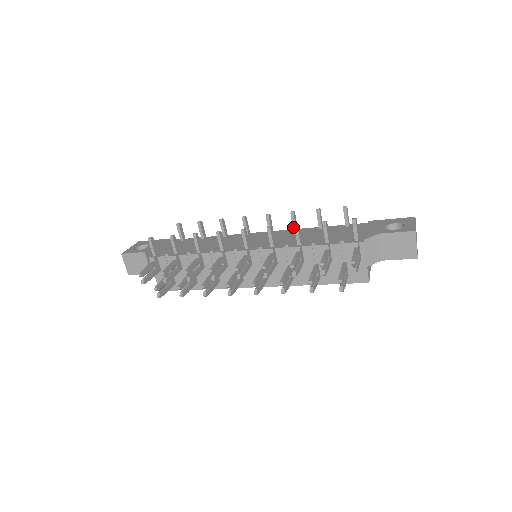
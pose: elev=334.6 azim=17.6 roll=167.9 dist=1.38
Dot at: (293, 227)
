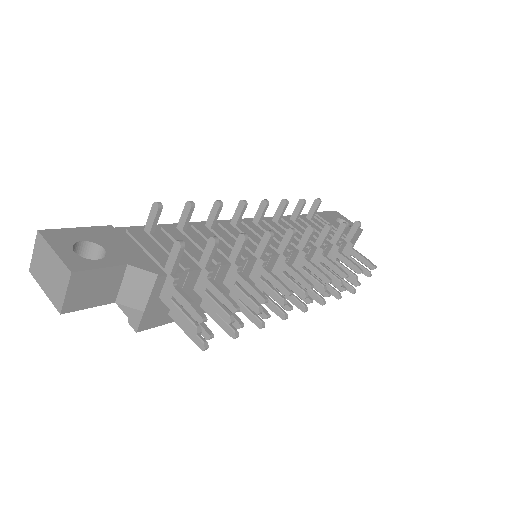
Dot at: (280, 217)
